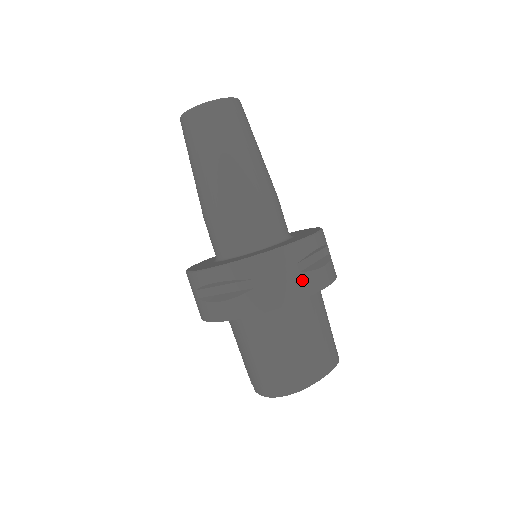
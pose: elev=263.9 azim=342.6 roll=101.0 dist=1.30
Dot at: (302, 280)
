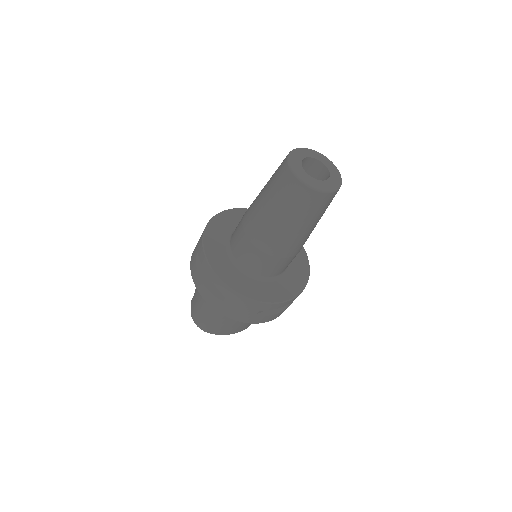
Dot at: (254, 317)
